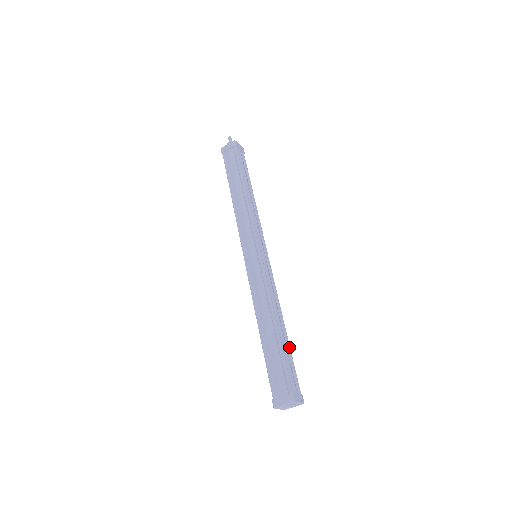
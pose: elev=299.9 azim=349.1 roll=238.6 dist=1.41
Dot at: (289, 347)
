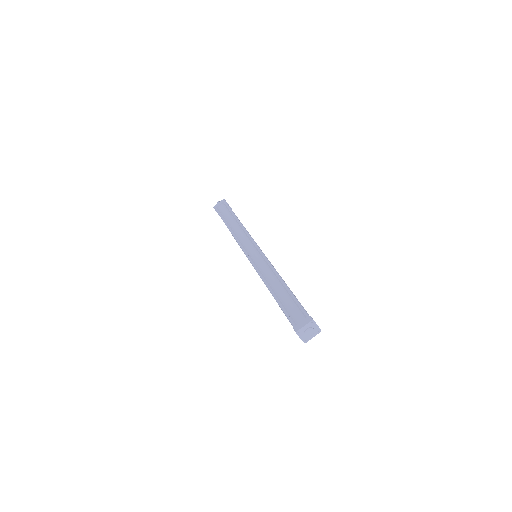
Dot at: occluded
